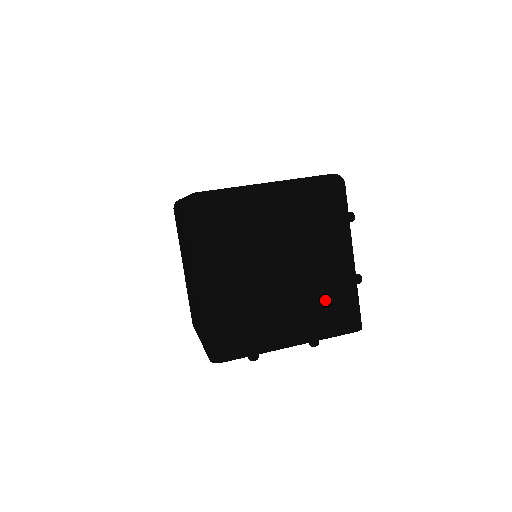
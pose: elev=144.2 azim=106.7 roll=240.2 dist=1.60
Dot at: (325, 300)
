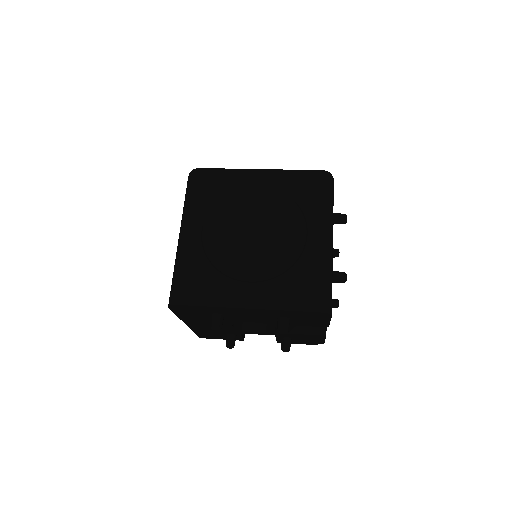
Dot at: (291, 272)
